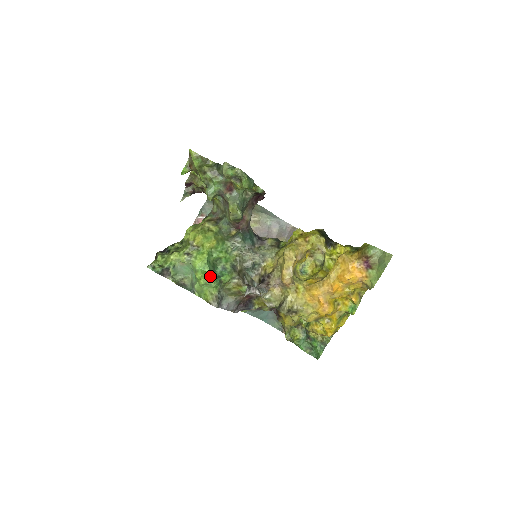
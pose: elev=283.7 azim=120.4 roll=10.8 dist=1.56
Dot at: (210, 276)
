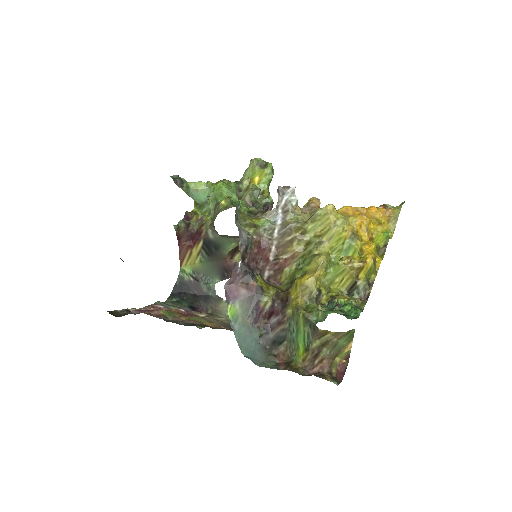
Dot at: (233, 189)
